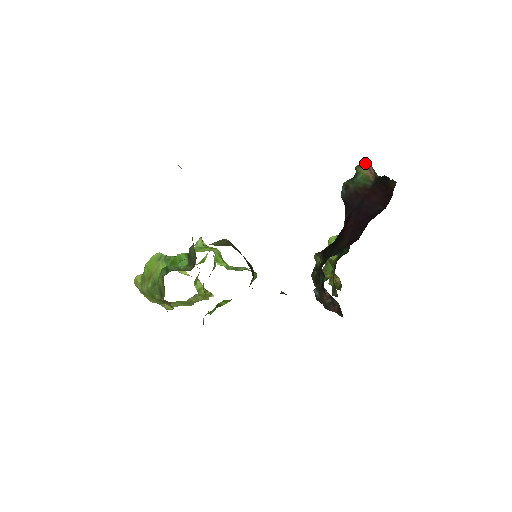
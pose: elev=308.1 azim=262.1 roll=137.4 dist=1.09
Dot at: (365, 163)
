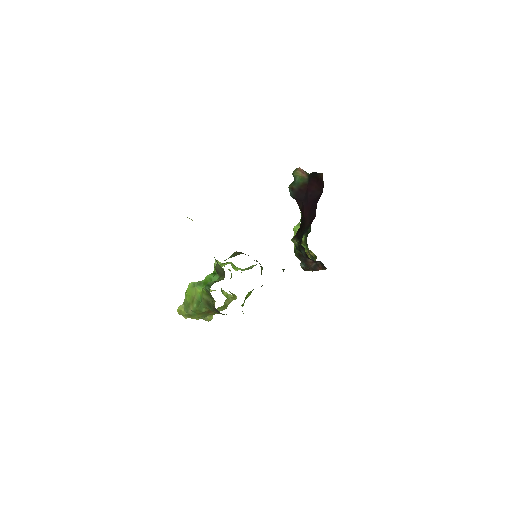
Dot at: (297, 169)
